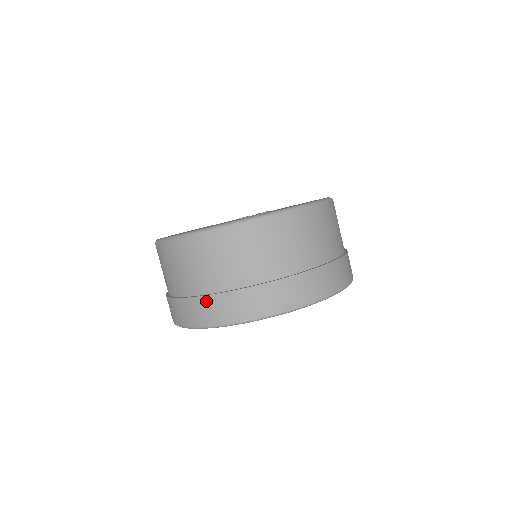
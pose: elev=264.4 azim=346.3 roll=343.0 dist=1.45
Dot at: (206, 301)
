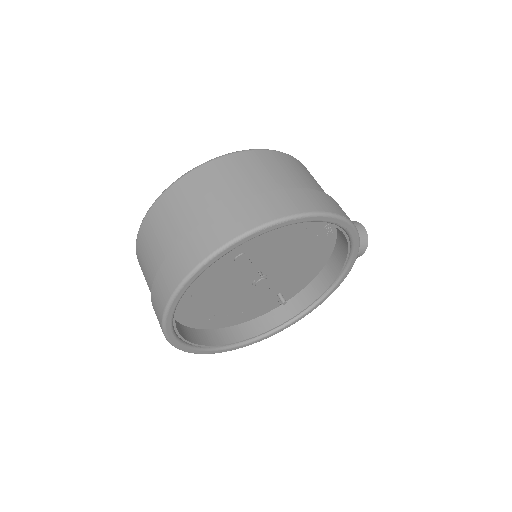
Dot at: (153, 299)
